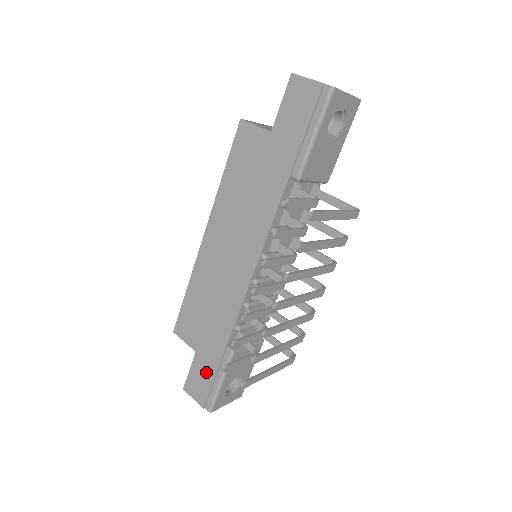
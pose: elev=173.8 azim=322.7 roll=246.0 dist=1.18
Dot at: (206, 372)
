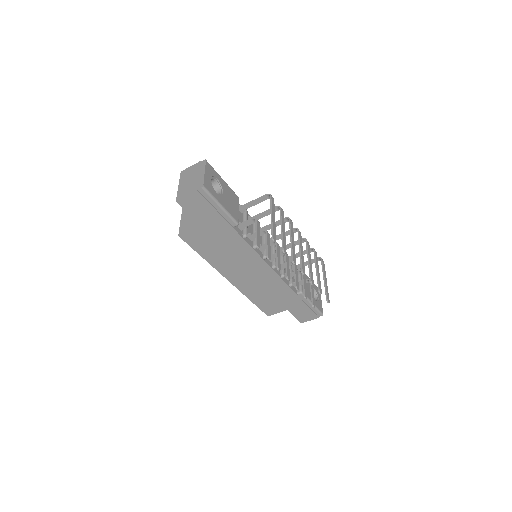
Dot at: (302, 309)
